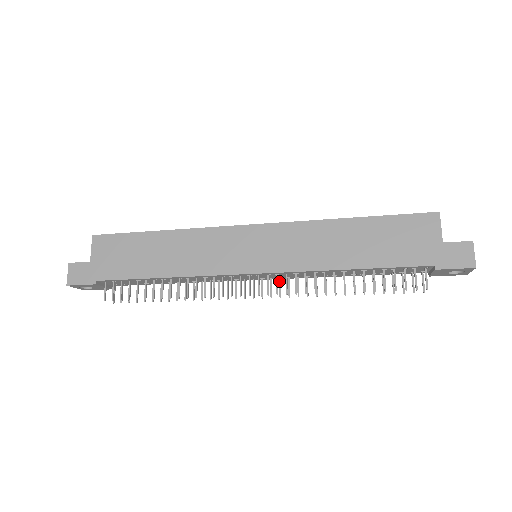
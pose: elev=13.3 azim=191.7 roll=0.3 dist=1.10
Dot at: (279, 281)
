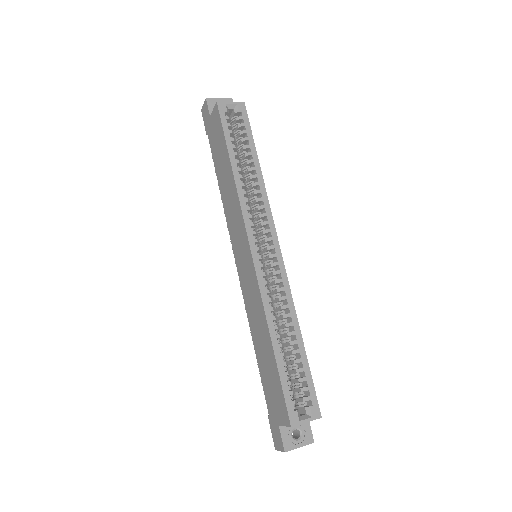
Dot at: occluded
